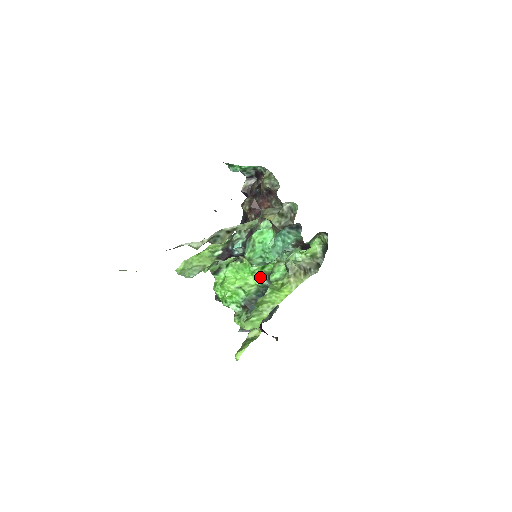
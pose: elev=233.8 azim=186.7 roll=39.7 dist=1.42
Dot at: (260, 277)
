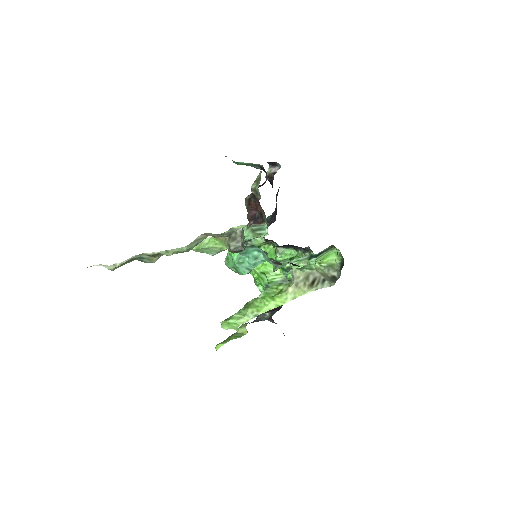
Dot at: (285, 269)
